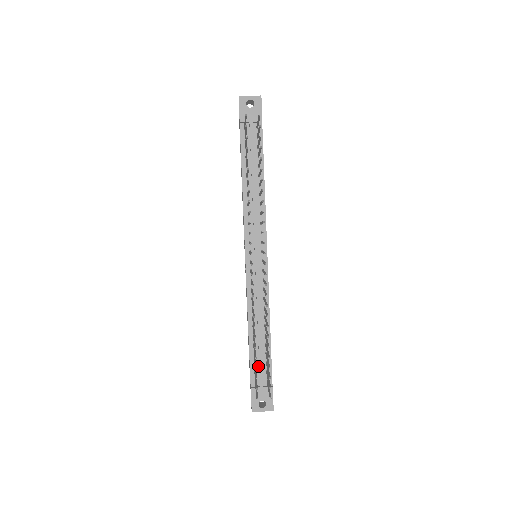
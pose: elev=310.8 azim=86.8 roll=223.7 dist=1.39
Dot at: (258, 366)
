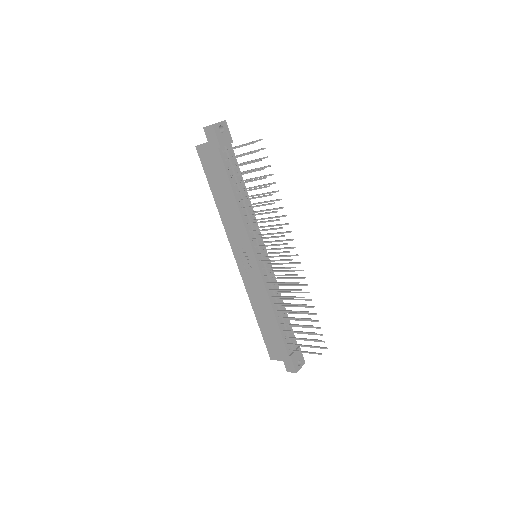
Dot at: (287, 338)
